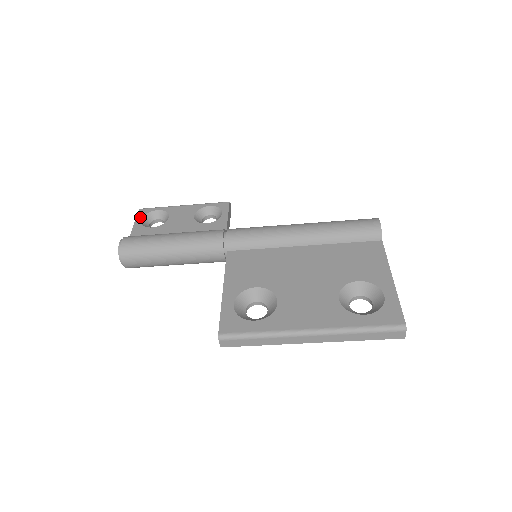
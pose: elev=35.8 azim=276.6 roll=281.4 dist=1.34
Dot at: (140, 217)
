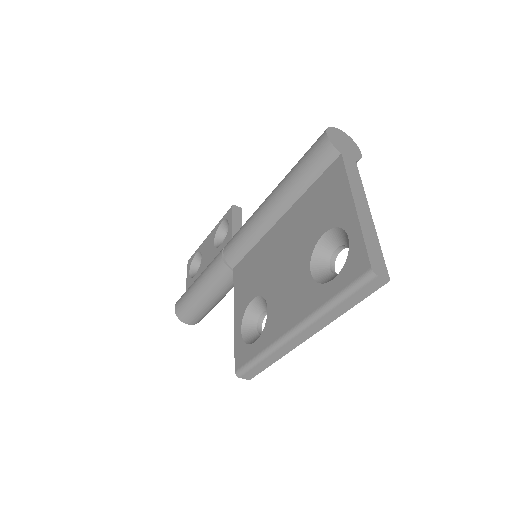
Dot at: (188, 270)
